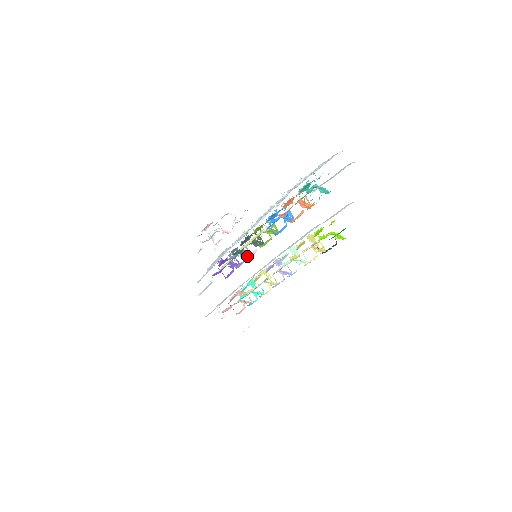
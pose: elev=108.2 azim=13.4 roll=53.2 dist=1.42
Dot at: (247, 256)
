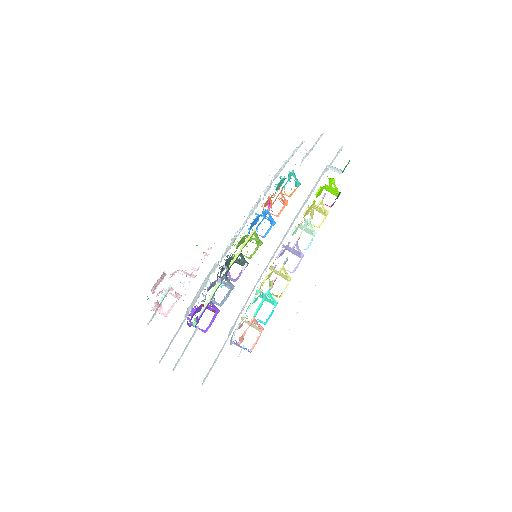
Dot at: (235, 279)
